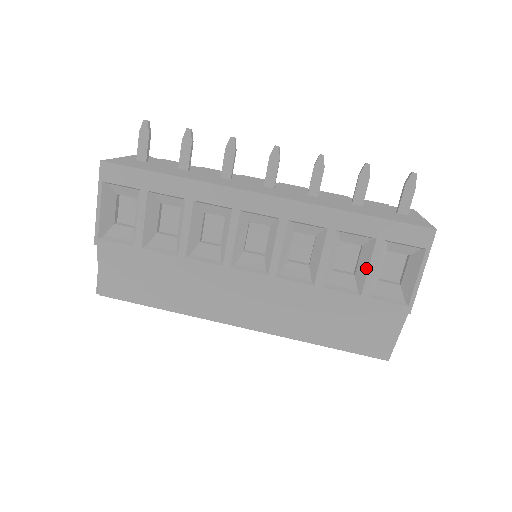
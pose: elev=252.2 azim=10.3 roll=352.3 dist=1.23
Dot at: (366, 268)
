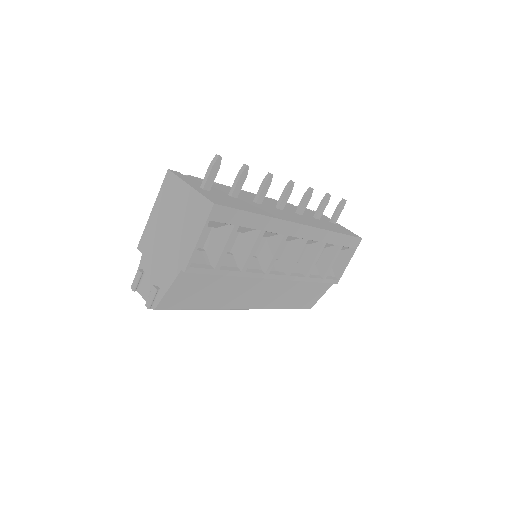
Dot at: (329, 262)
